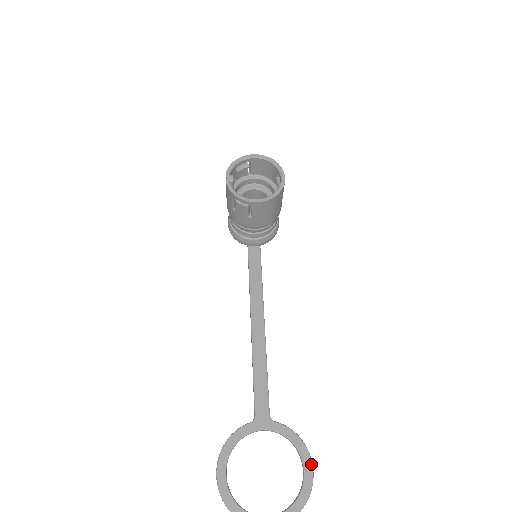
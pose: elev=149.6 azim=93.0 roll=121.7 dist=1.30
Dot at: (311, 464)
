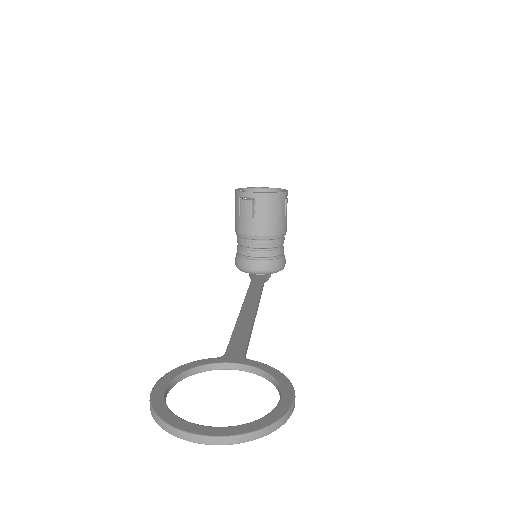
Dot at: (293, 391)
